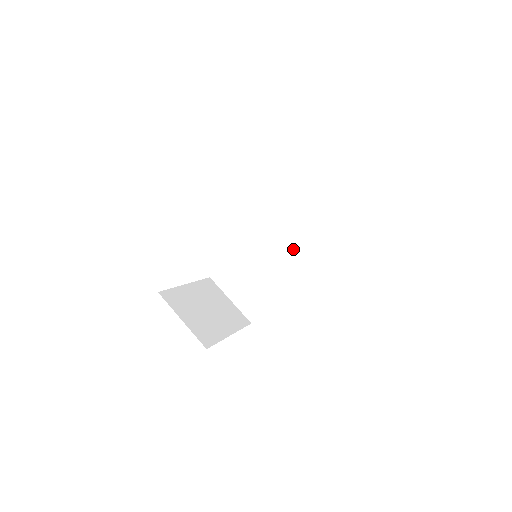
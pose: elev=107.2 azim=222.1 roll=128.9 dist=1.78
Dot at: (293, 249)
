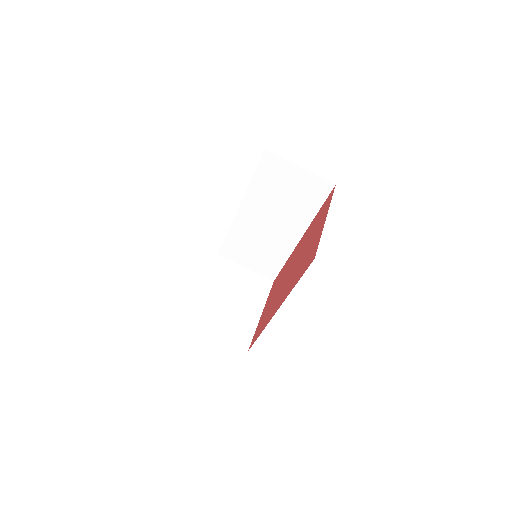
Dot at: (287, 218)
